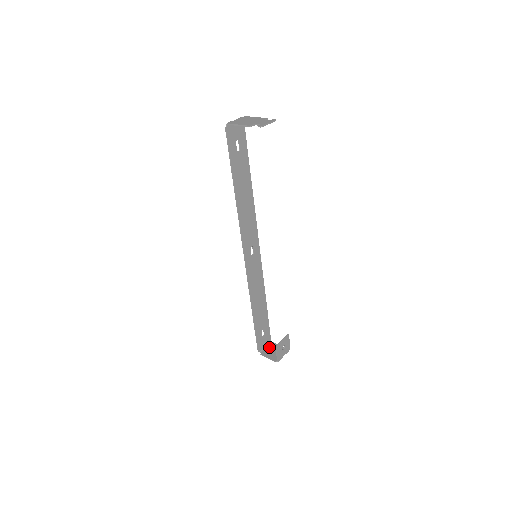
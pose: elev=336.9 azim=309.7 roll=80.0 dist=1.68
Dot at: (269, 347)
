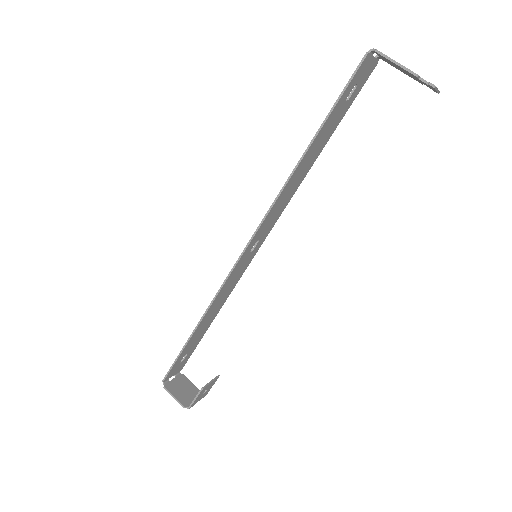
Dot at: (177, 379)
